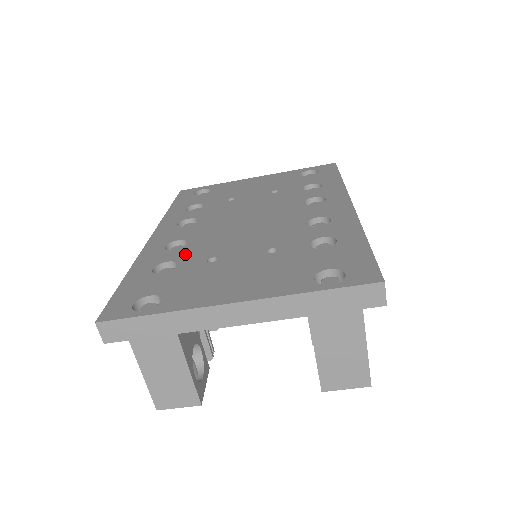
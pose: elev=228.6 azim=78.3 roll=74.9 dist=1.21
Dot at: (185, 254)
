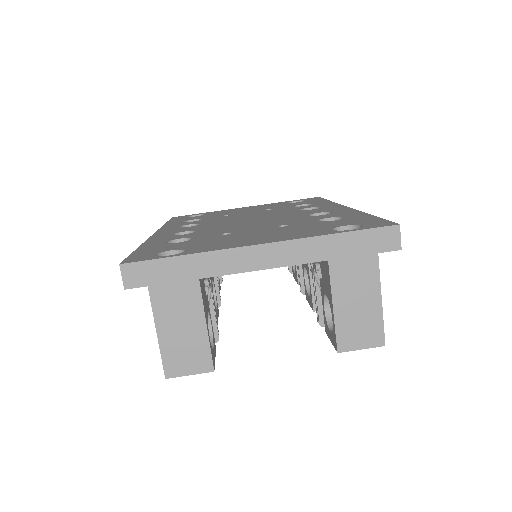
Dot at: (196, 234)
